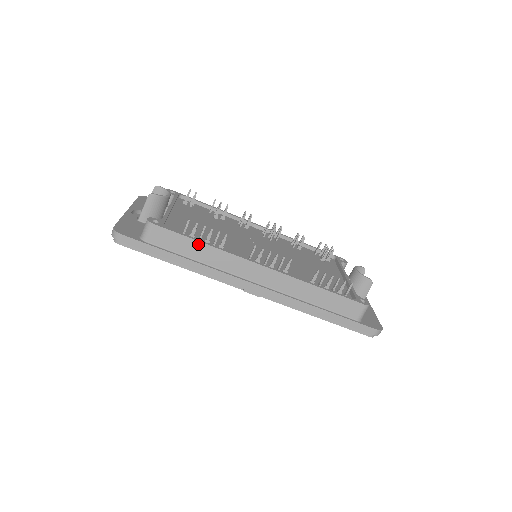
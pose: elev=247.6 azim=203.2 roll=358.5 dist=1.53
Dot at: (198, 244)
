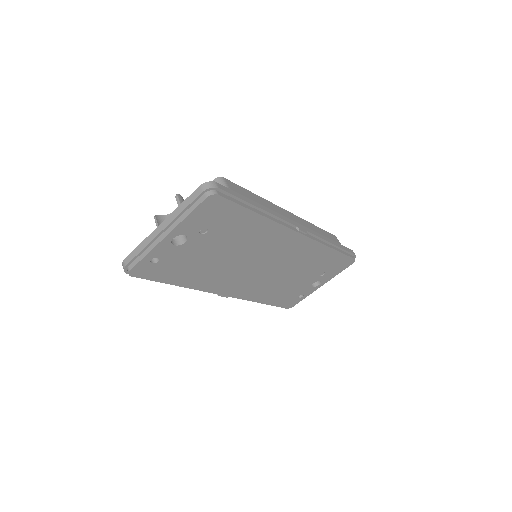
Dot at: (254, 195)
